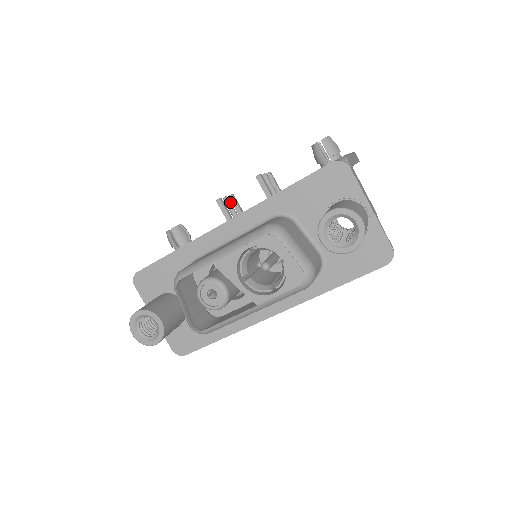
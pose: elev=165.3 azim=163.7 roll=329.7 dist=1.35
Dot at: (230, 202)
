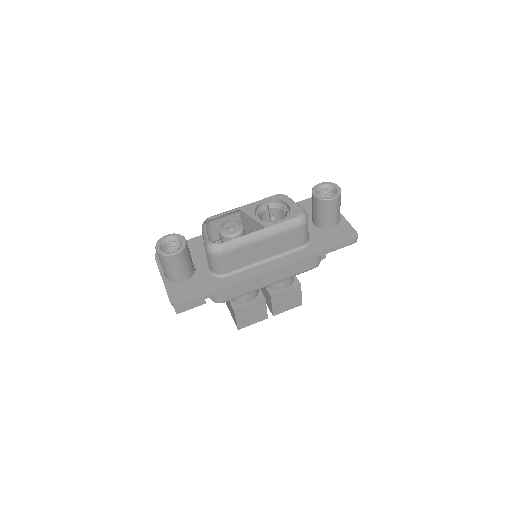
Dot at: occluded
